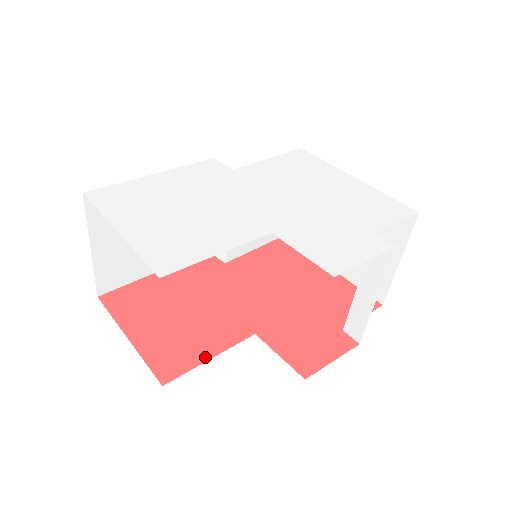
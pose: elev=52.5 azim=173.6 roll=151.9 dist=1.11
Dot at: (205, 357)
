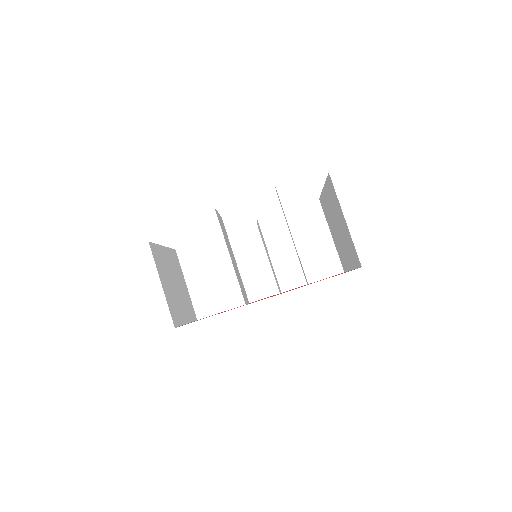
Dot at: occluded
